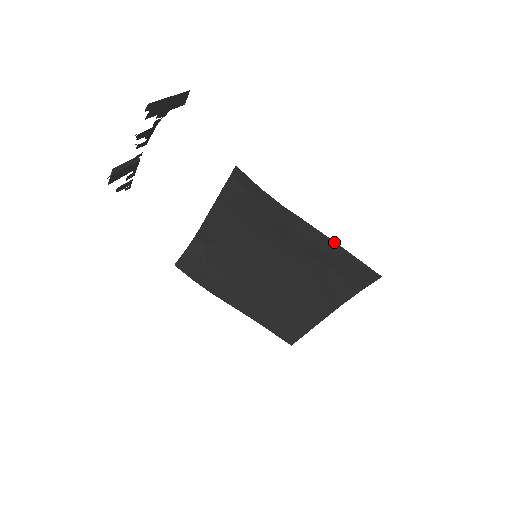
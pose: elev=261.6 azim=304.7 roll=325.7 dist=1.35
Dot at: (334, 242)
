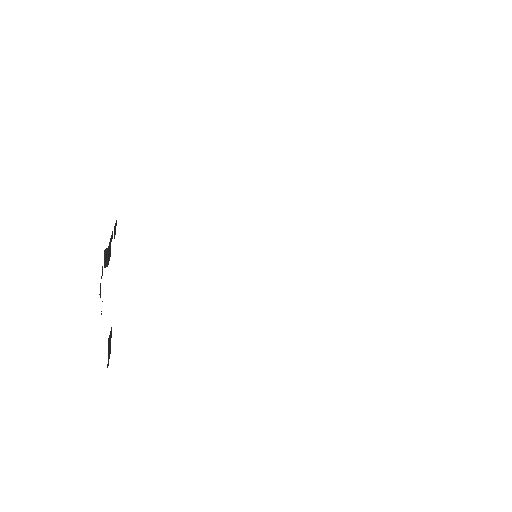
Dot at: occluded
